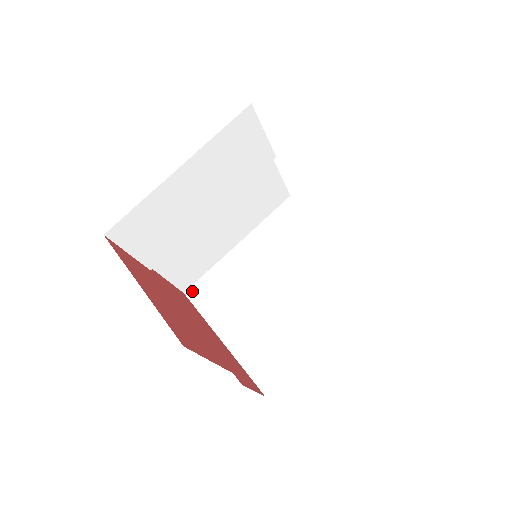
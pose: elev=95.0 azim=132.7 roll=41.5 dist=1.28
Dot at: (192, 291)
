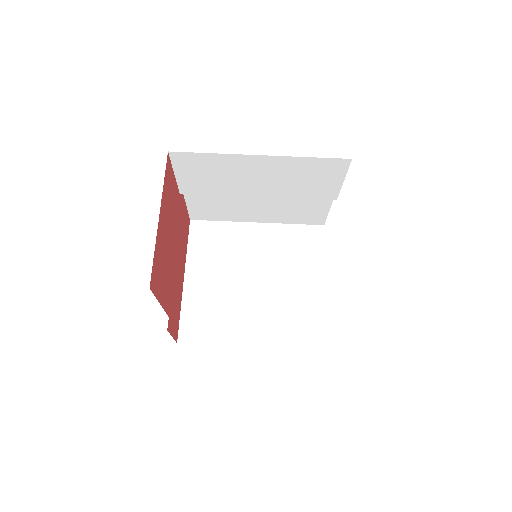
Dot at: (197, 224)
